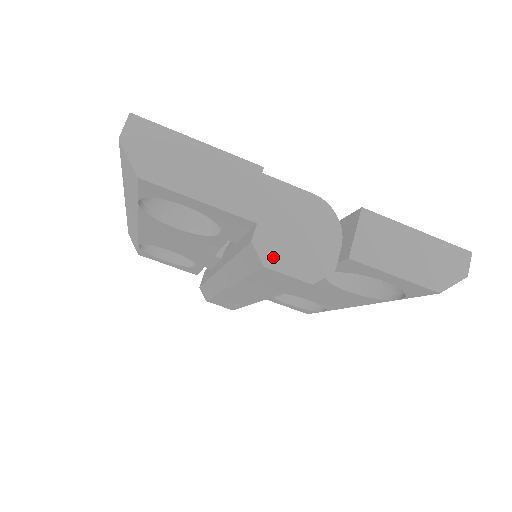
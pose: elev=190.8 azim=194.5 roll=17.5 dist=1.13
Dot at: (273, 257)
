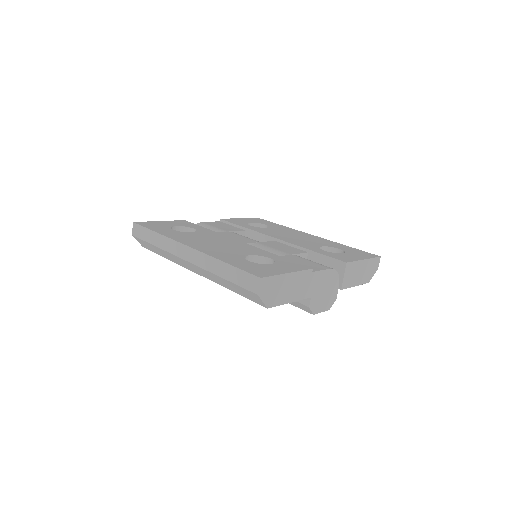
Dot at: (316, 308)
